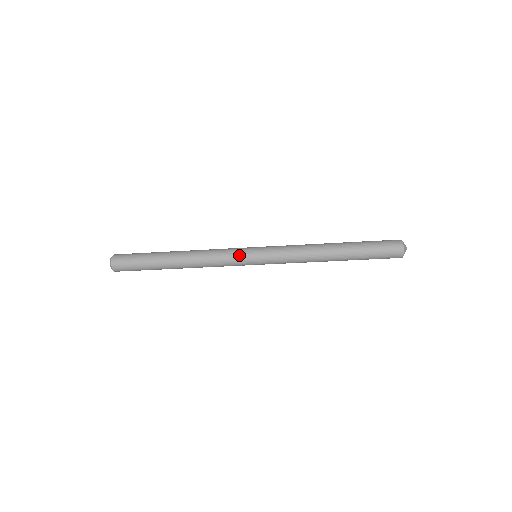
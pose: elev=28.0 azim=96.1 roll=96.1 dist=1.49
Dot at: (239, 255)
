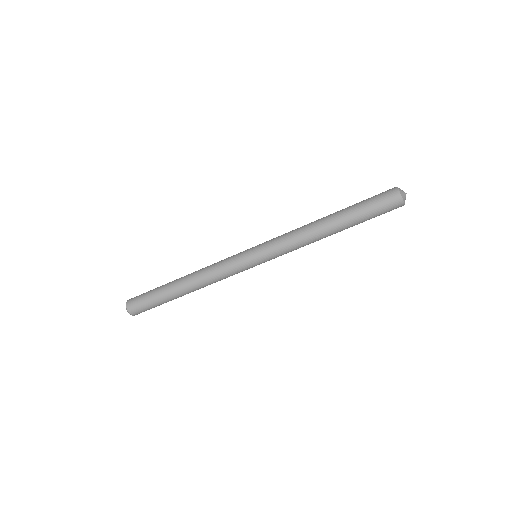
Dot at: (237, 259)
